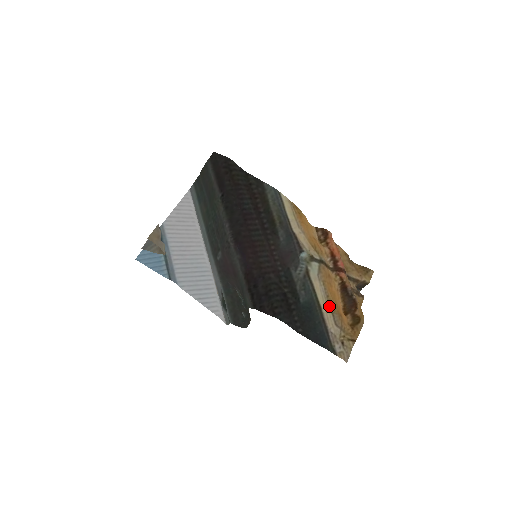
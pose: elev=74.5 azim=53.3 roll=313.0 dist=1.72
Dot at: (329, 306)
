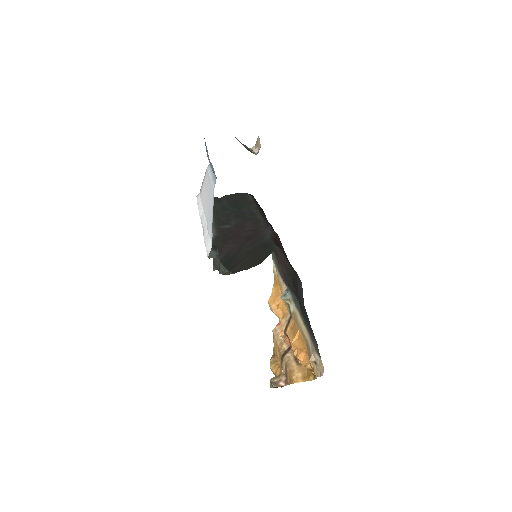
Dot at: (304, 334)
